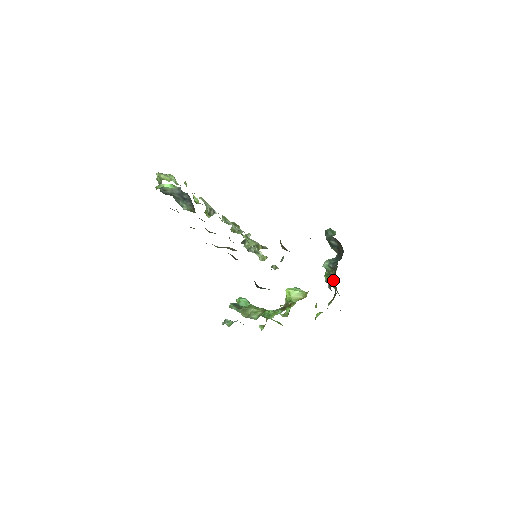
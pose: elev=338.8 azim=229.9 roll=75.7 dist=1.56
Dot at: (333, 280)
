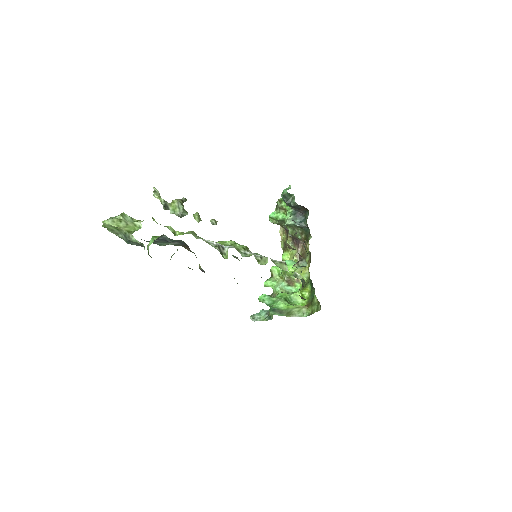
Dot at: (282, 222)
